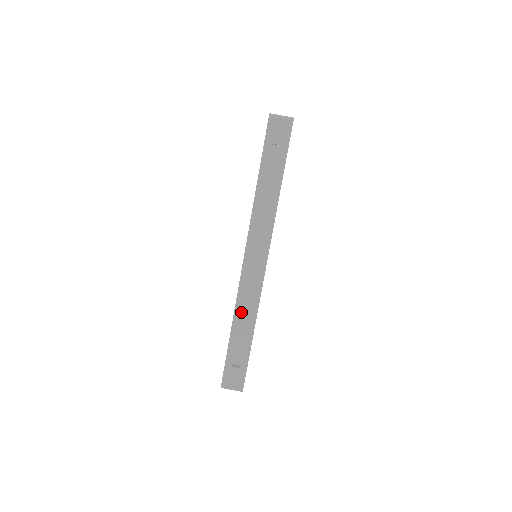
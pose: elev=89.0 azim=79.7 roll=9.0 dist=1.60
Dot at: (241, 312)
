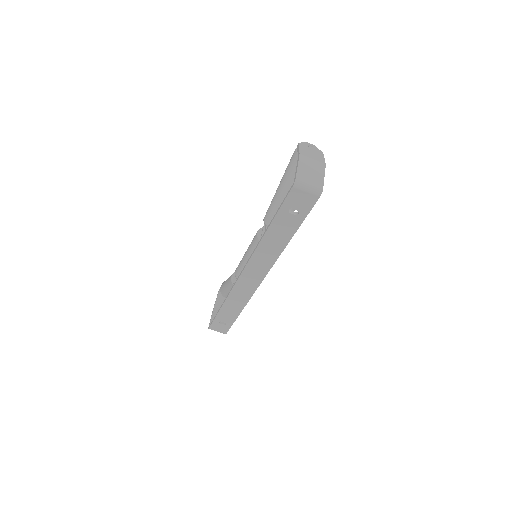
Dot at: (232, 301)
